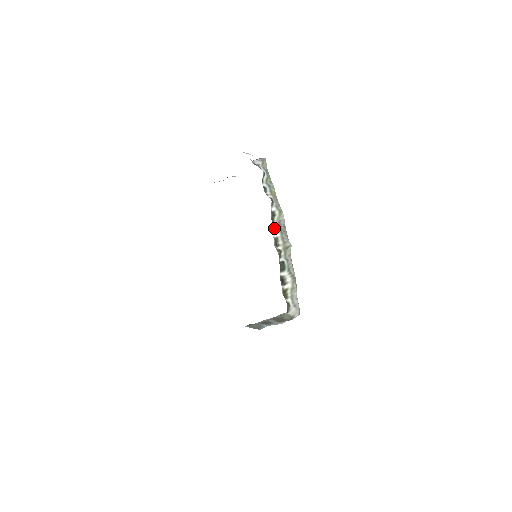
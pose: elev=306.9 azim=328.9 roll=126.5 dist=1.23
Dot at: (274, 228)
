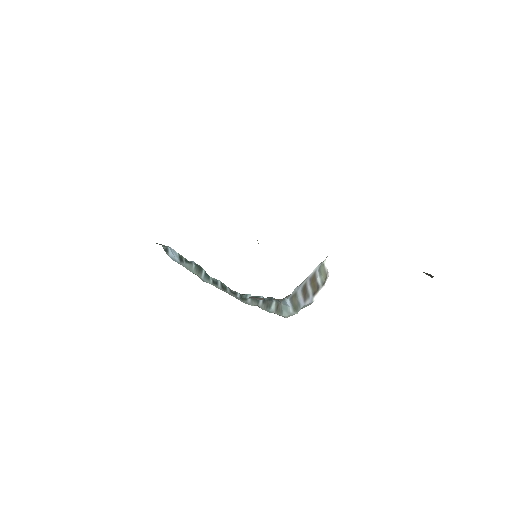
Dot at: occluded
